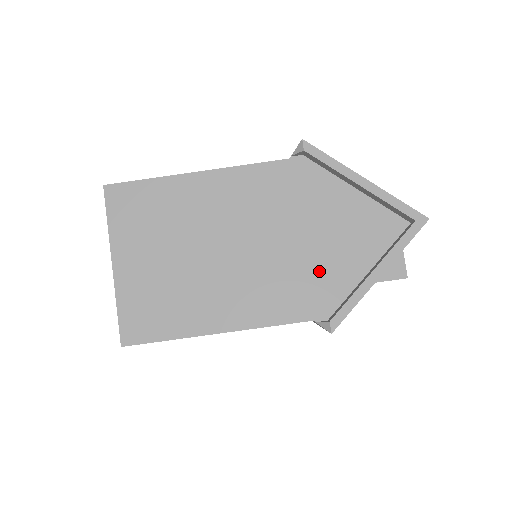
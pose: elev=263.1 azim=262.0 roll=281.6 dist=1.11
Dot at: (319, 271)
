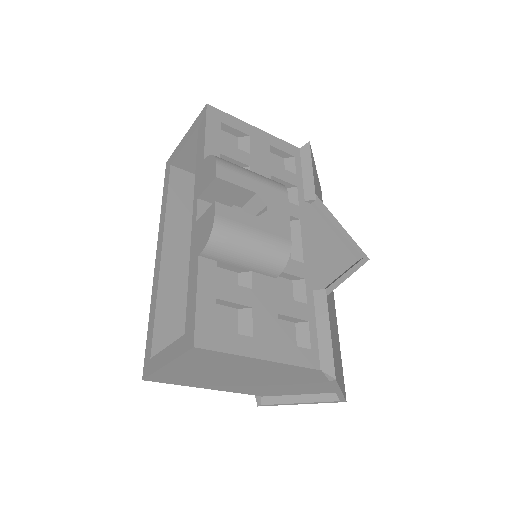
Dot at: (278, 390)
